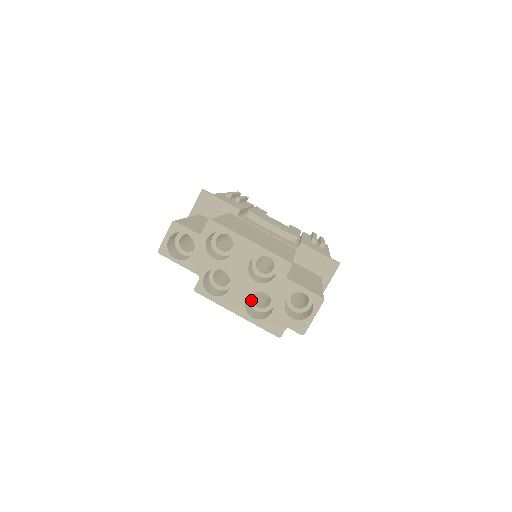
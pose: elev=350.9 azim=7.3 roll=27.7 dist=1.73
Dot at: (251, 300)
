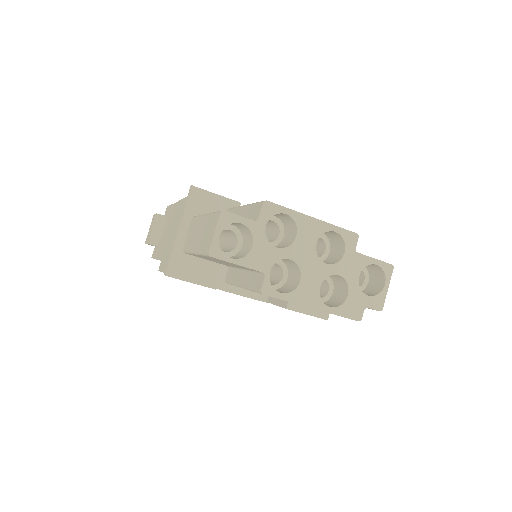
Dot at: occluded
